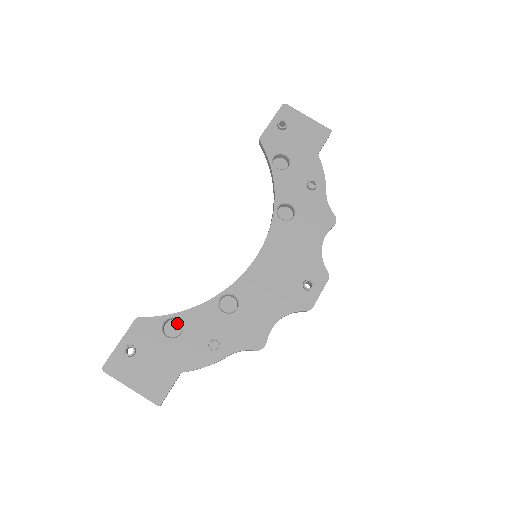
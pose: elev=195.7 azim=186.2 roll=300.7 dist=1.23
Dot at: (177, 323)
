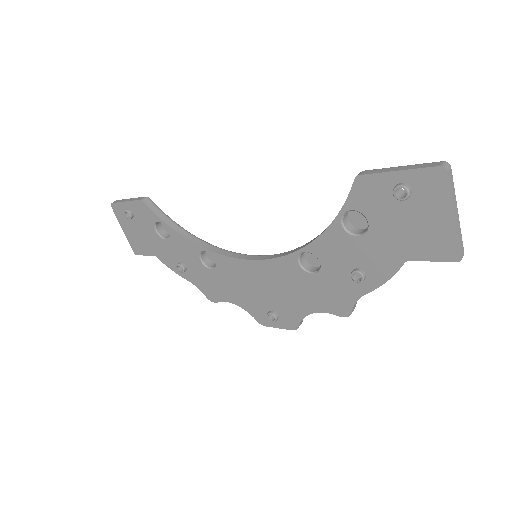
Dot at: occluded
